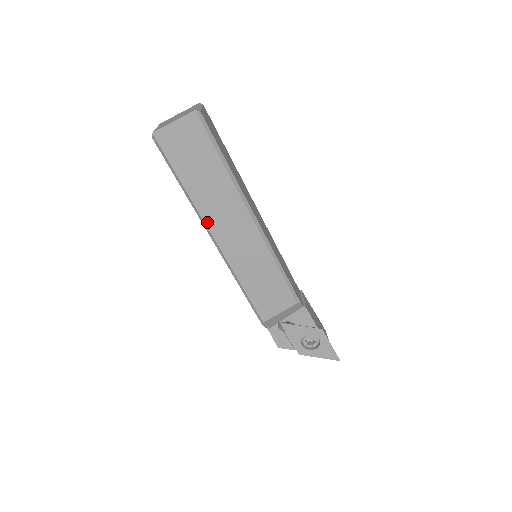
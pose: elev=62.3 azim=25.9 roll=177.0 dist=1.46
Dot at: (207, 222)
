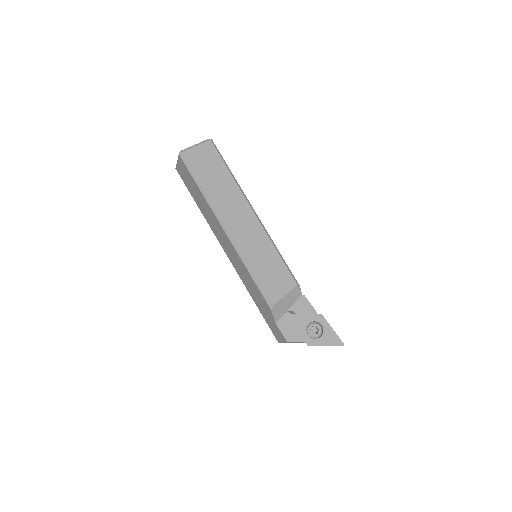
Dot at: (220, 214)
